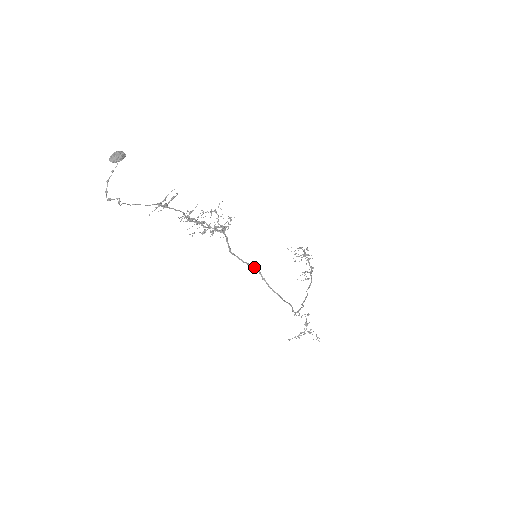
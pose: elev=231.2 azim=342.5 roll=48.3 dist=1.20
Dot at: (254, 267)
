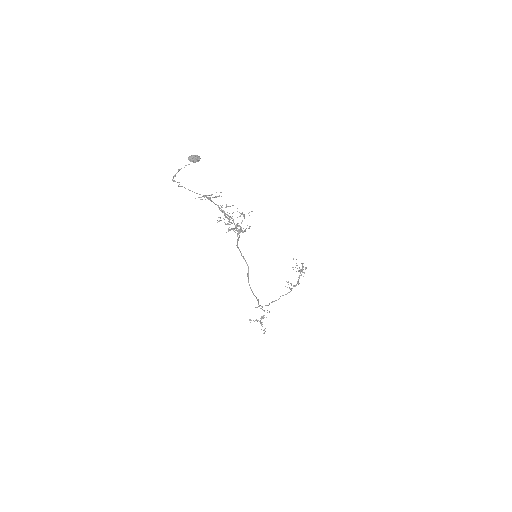
Dot at: (247, 264)
